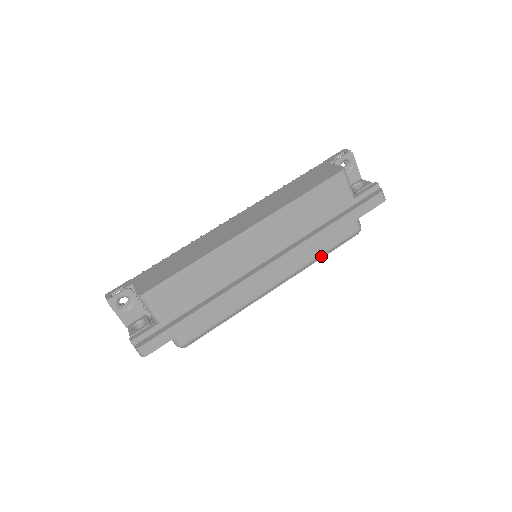
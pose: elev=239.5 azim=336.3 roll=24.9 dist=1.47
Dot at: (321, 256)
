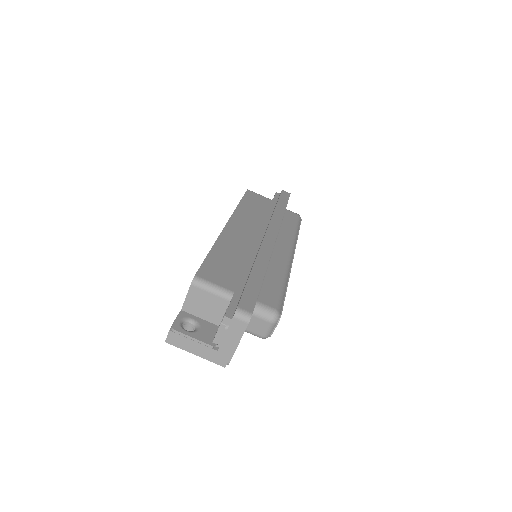
Dot at: (296, 232)
